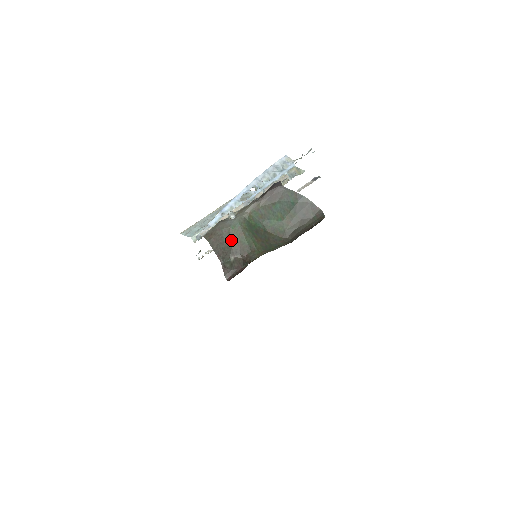
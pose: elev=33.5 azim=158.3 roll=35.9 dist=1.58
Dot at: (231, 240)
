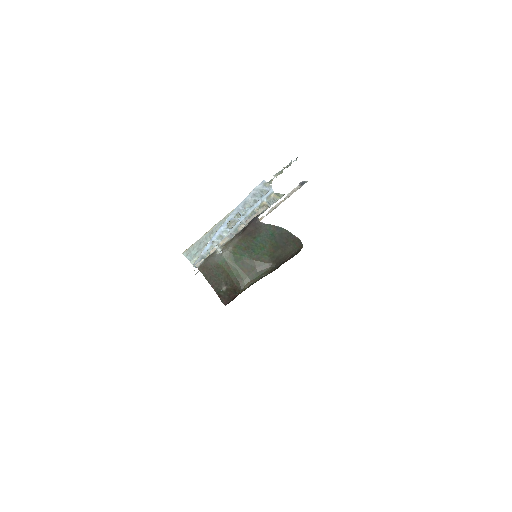
Dot at: (221, 274)
